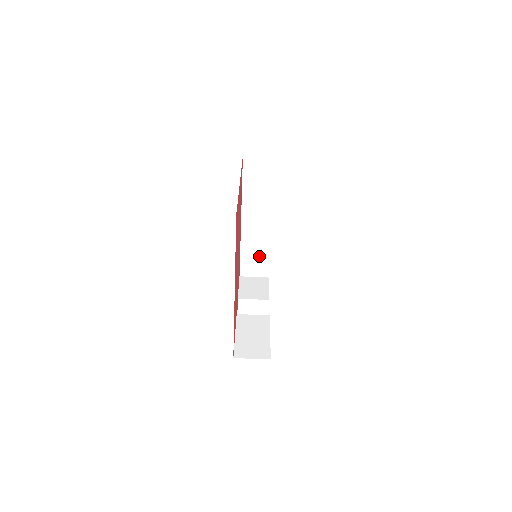
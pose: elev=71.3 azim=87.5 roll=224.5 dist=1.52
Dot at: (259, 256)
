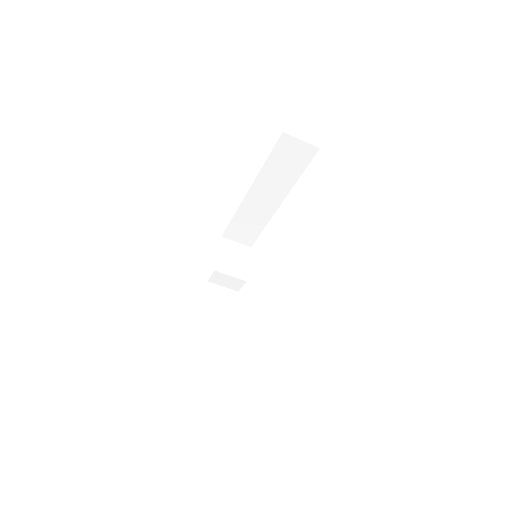
Dot at: (251, 227)
